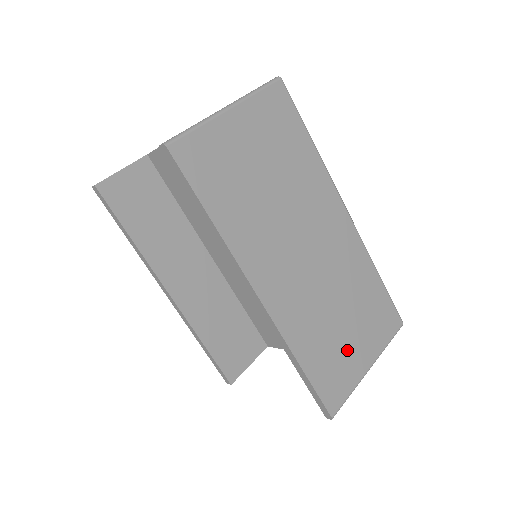
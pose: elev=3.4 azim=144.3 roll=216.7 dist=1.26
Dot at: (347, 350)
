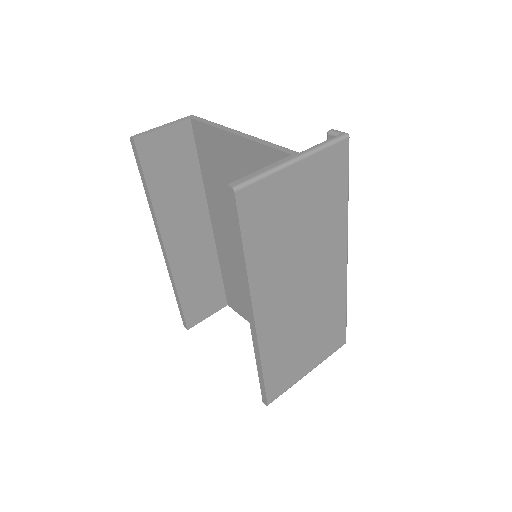
Dot at: (299, 360)
